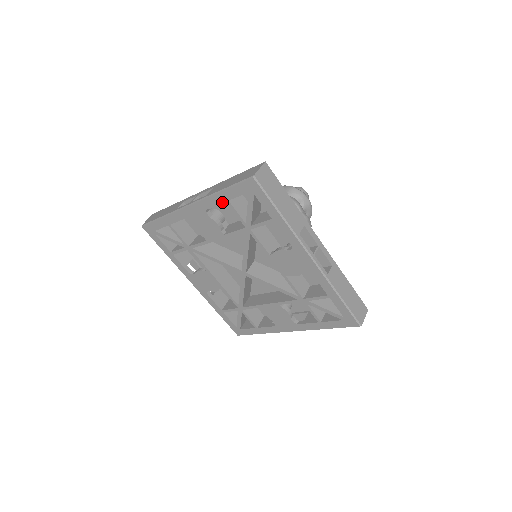
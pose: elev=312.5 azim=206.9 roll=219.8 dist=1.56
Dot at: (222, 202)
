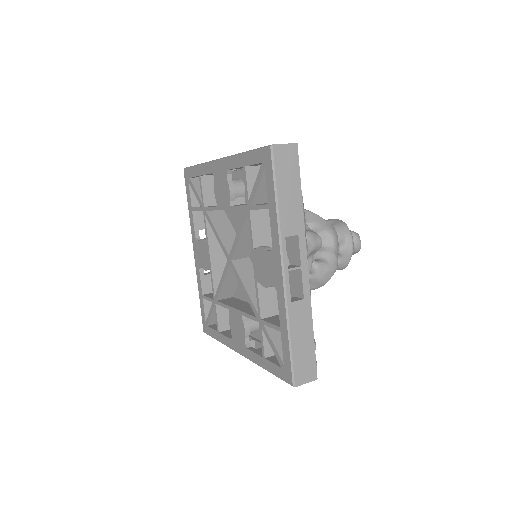
Dot at: (240, 166)
